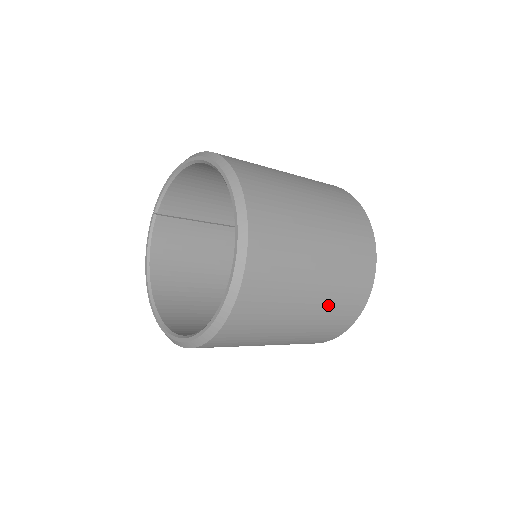
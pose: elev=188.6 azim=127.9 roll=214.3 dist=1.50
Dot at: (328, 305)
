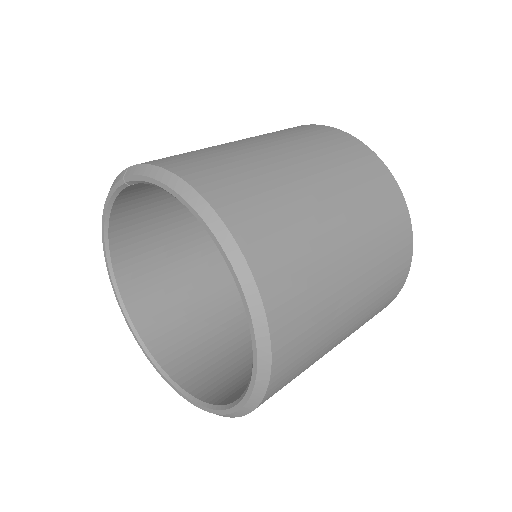
Dot at: occluded
